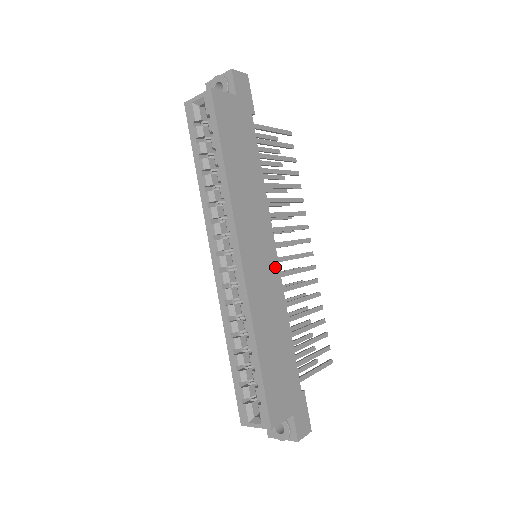
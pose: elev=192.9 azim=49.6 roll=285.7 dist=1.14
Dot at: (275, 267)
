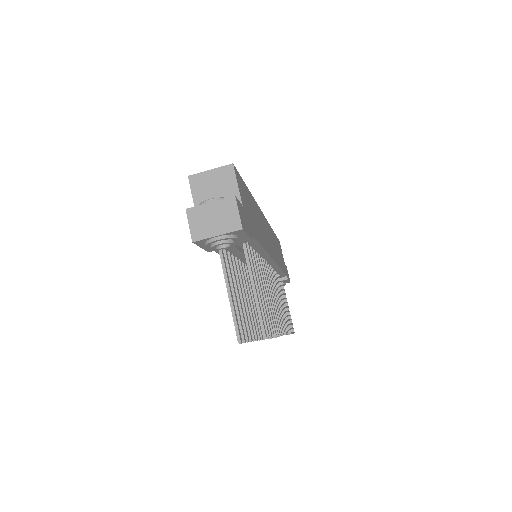
Dot at: (271, 253)
